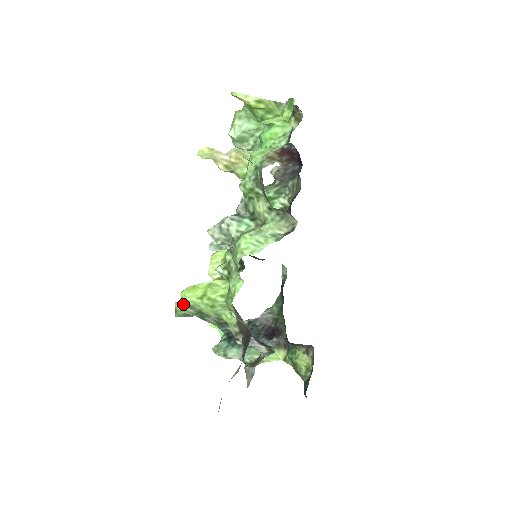
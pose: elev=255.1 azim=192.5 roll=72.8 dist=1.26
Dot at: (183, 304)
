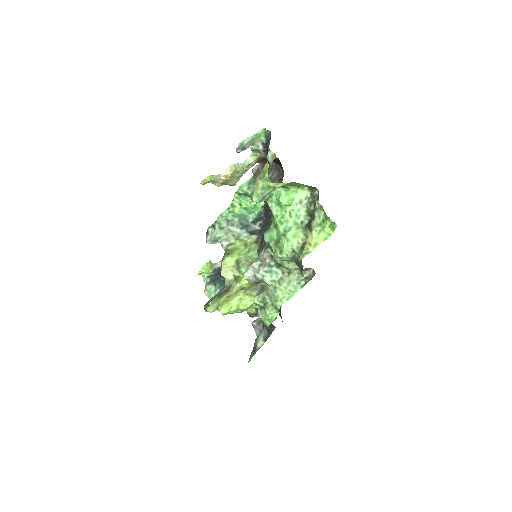
Dot at: (215, 309)
